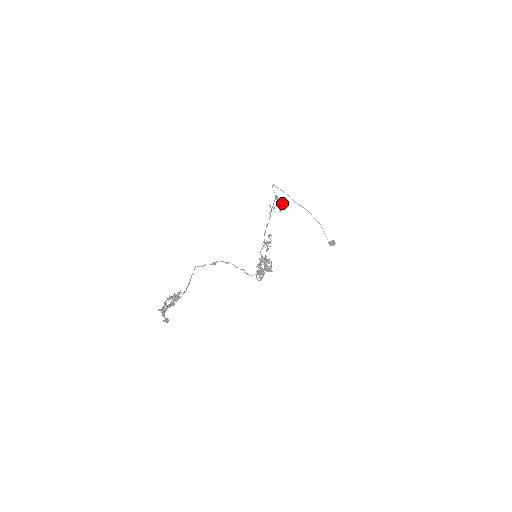
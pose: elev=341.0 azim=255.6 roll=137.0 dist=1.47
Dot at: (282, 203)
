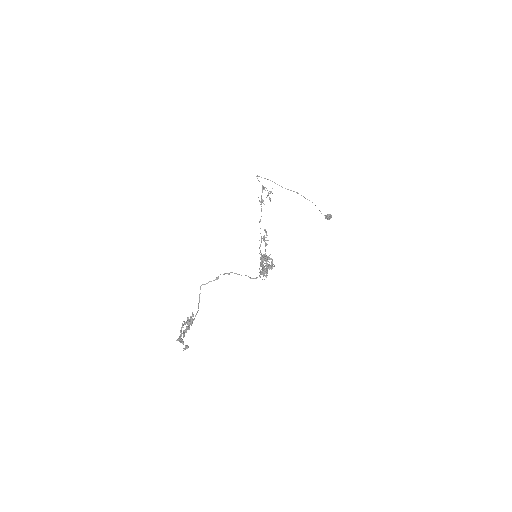
Dot at: (270, 193)
